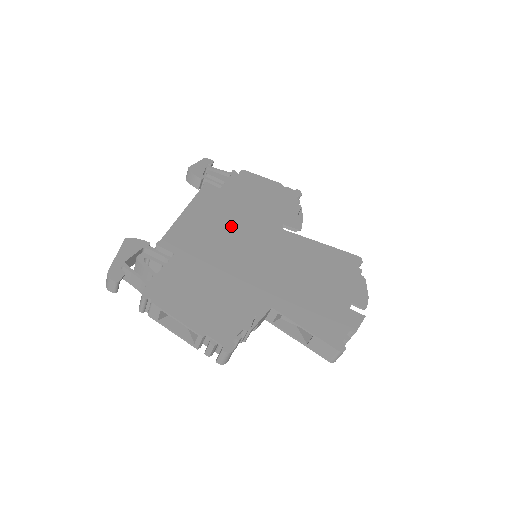
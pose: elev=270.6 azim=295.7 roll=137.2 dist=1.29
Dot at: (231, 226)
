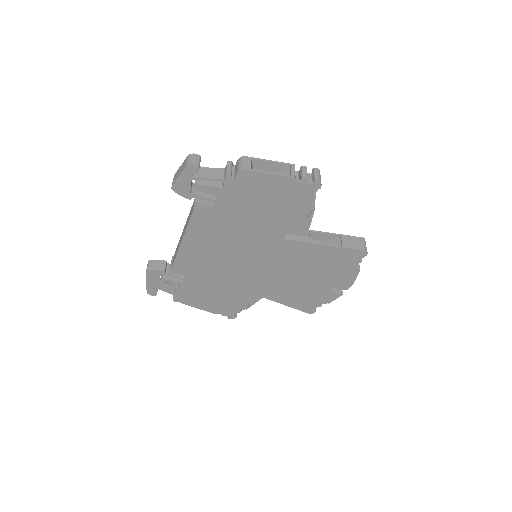
Dot at: (229, 246)
